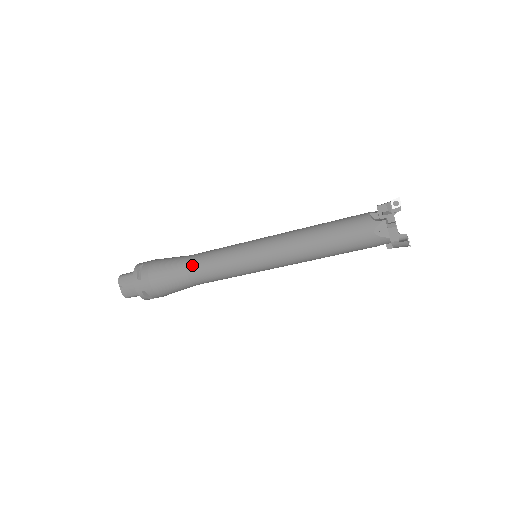
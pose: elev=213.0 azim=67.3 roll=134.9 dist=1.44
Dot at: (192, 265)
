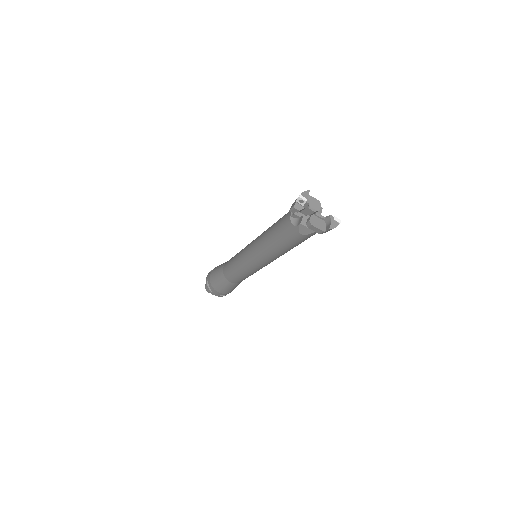
Dot at: (227, 277)
